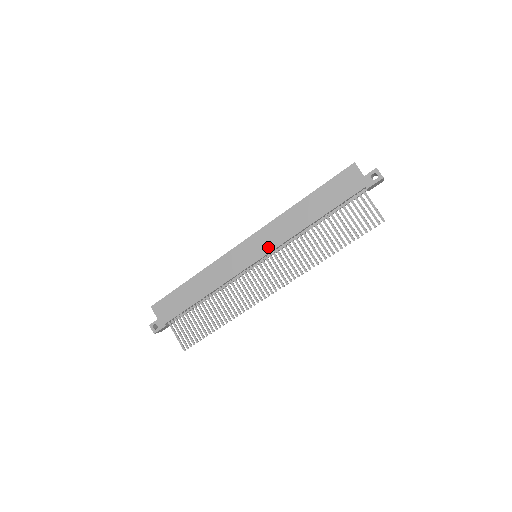
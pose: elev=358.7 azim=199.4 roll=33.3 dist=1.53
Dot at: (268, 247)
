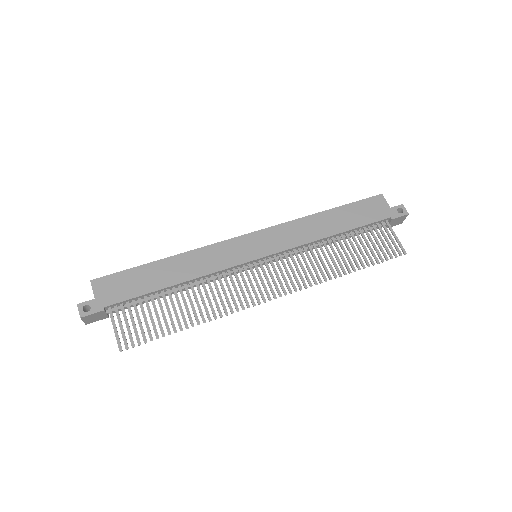
Dot at: (277, 247)
